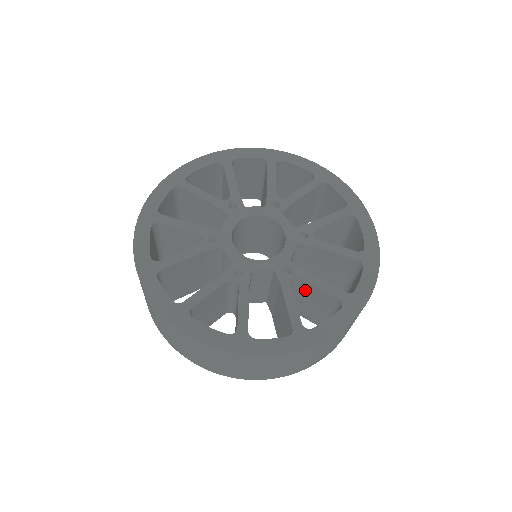
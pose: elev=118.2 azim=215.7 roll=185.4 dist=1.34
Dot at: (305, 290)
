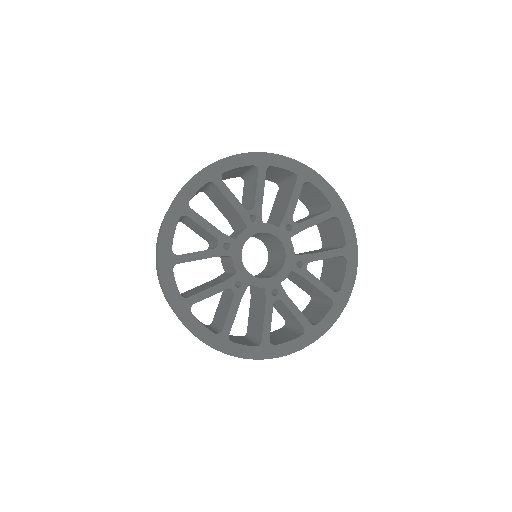
Dot at: (282, 306)
